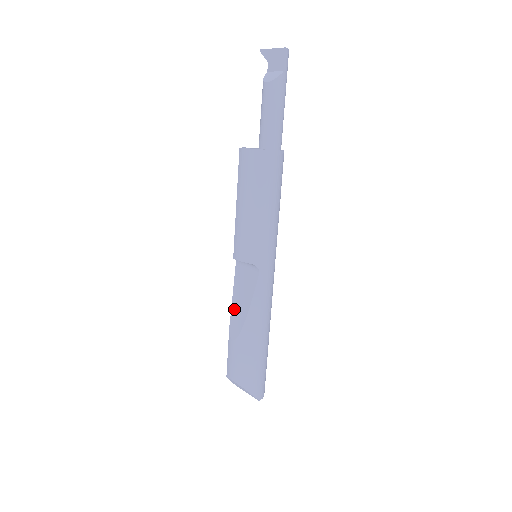
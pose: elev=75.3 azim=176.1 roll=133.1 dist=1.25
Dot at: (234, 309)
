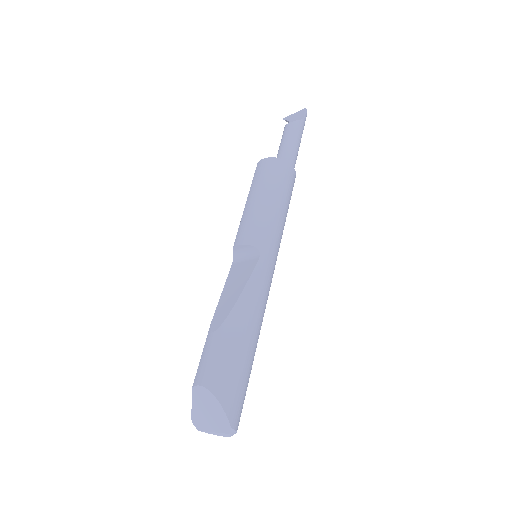
Dot at: (222, 301)
